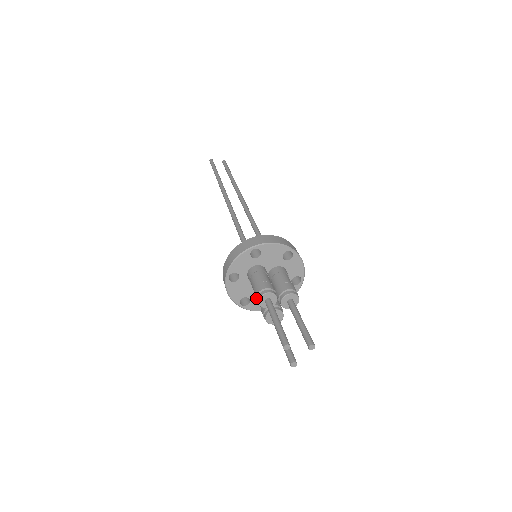
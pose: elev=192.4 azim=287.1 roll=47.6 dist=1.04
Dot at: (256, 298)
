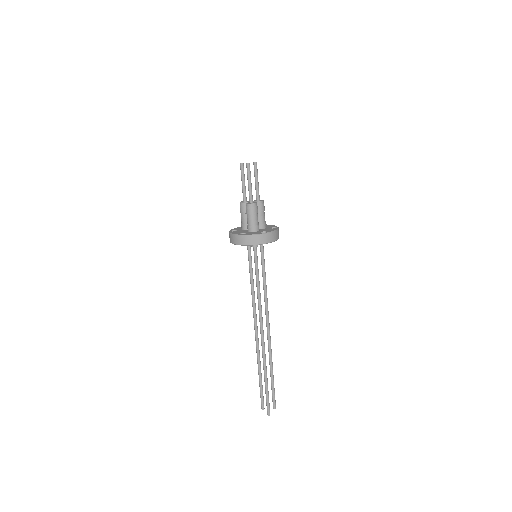
Dot at: occluded
